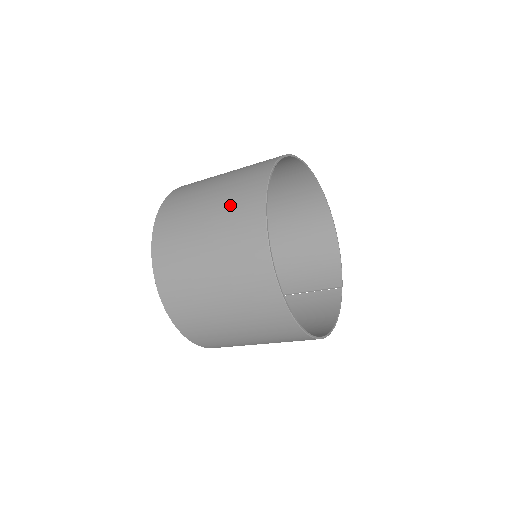
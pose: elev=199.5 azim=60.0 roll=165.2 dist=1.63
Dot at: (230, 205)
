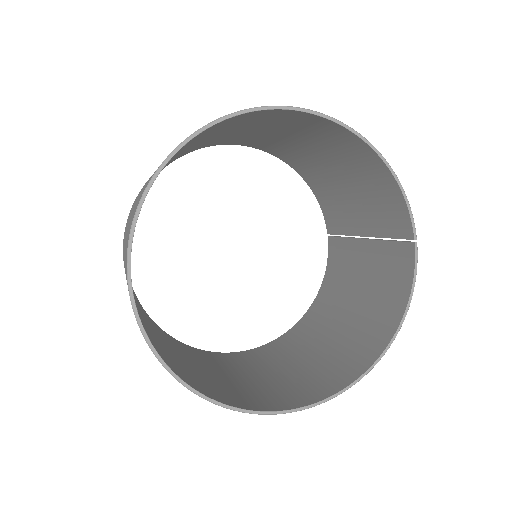
Dot at: occluded
